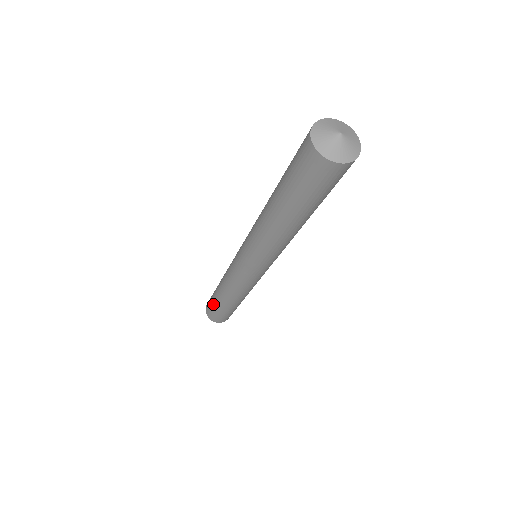
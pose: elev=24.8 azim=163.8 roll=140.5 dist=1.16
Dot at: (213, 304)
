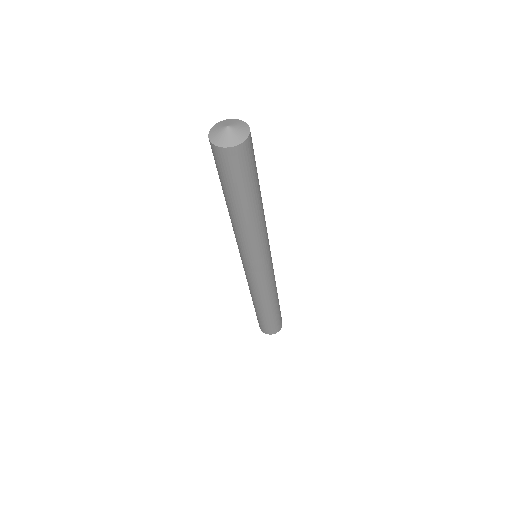
Dot at: (262, 320)
